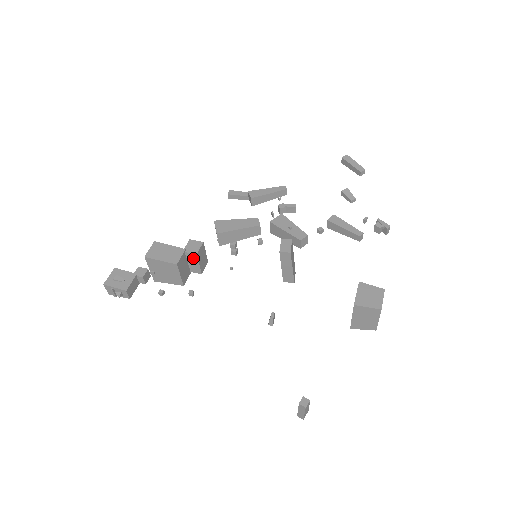
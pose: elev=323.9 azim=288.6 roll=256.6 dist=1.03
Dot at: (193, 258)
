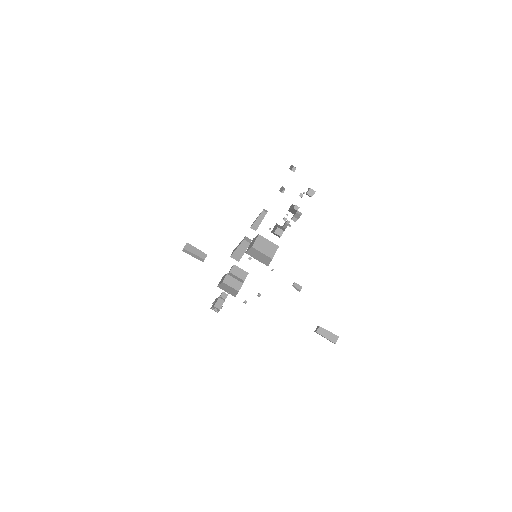
Dot at: (232, 275)
